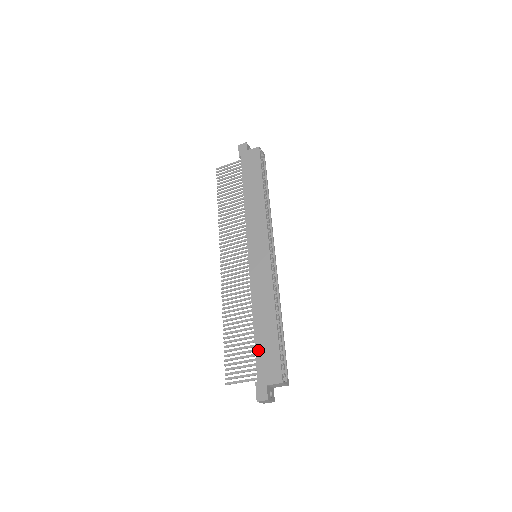
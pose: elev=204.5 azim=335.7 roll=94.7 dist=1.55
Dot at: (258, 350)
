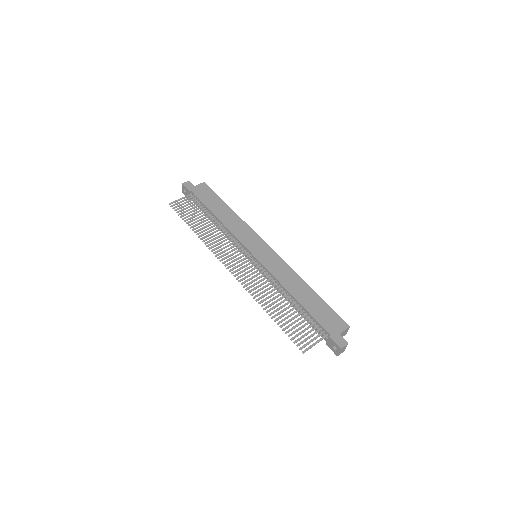
Dot at: (314, 314)
